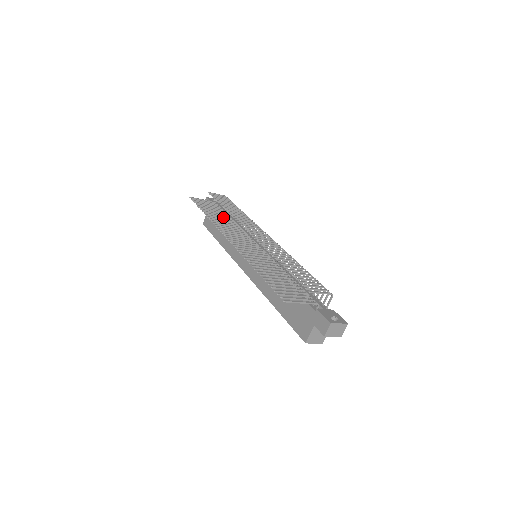
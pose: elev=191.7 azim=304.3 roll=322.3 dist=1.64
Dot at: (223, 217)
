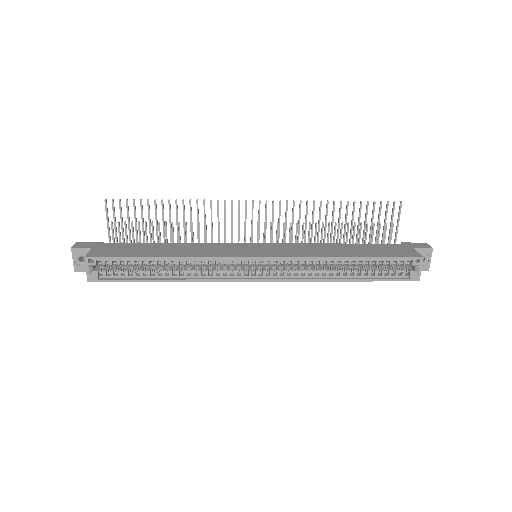
Dot at: occluded
